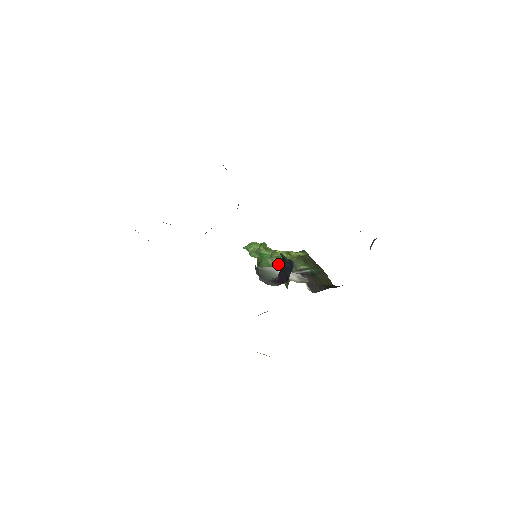
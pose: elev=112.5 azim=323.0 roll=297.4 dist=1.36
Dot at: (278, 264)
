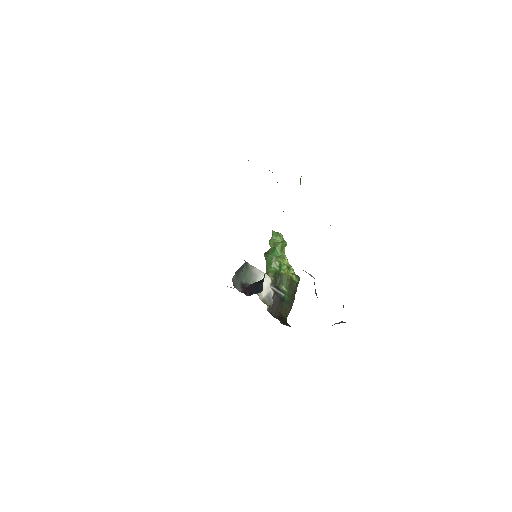
Dot at: (275, 267)
